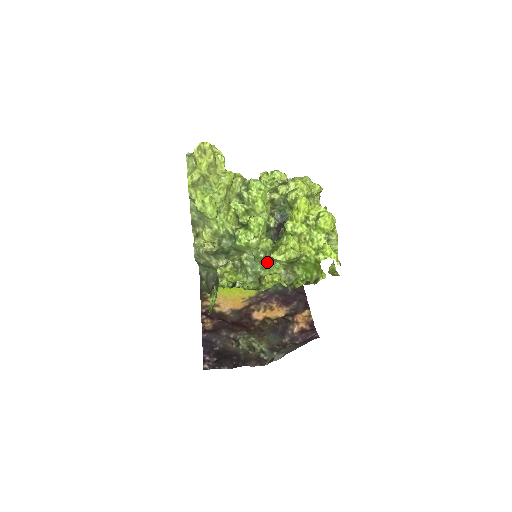
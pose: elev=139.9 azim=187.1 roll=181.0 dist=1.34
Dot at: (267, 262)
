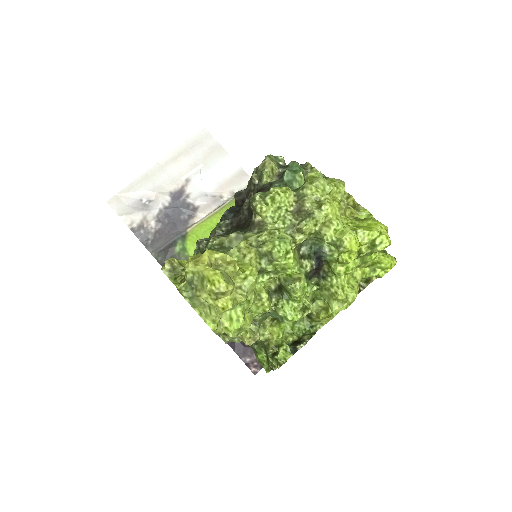
Dot at: occluded
